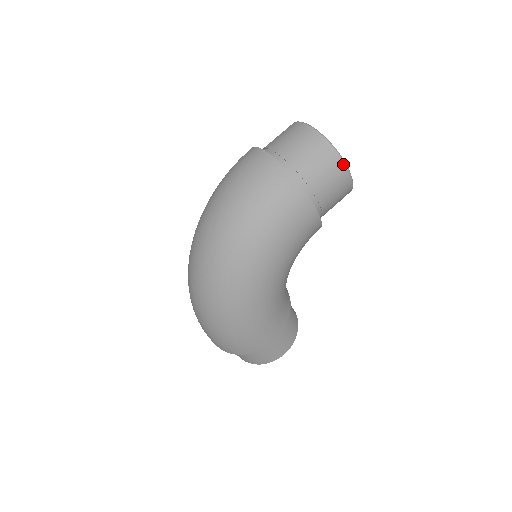
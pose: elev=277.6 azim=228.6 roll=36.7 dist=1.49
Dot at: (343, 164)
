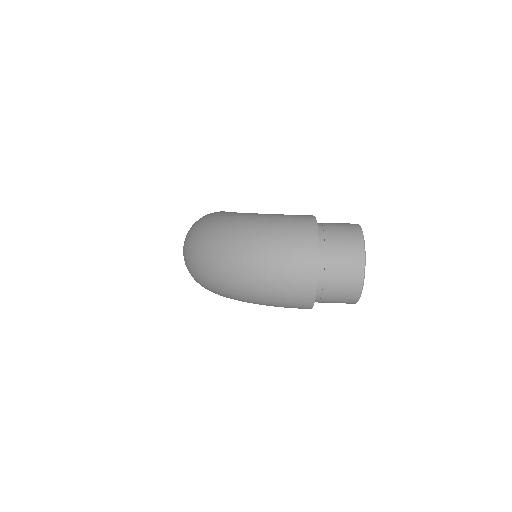
Dot at: (354, 303)
